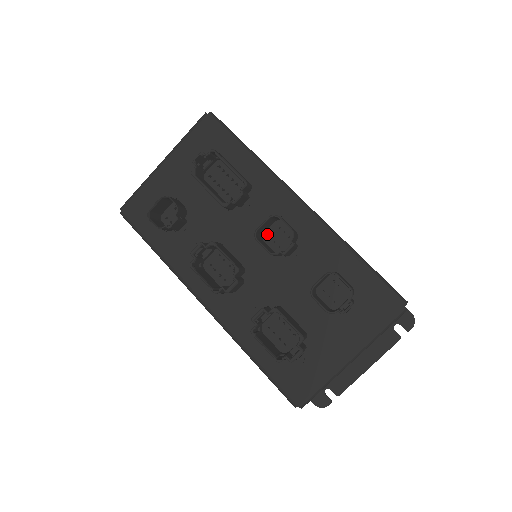
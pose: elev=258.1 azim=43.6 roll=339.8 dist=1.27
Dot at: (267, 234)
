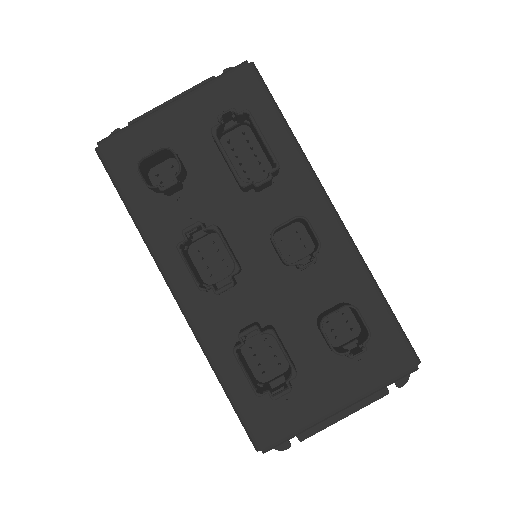
Dot at: (280, 235)
